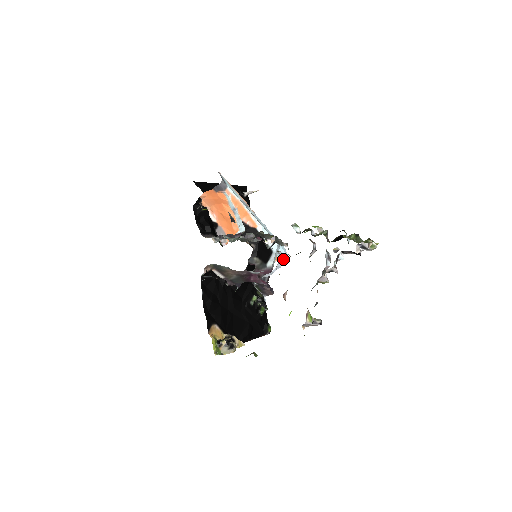
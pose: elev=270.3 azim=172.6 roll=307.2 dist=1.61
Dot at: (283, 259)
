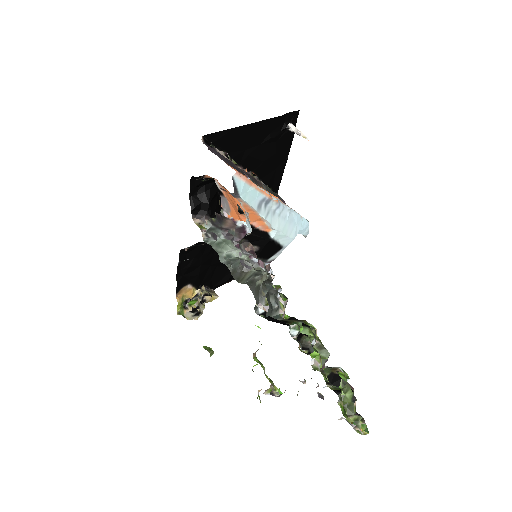
Dot at: occluded
